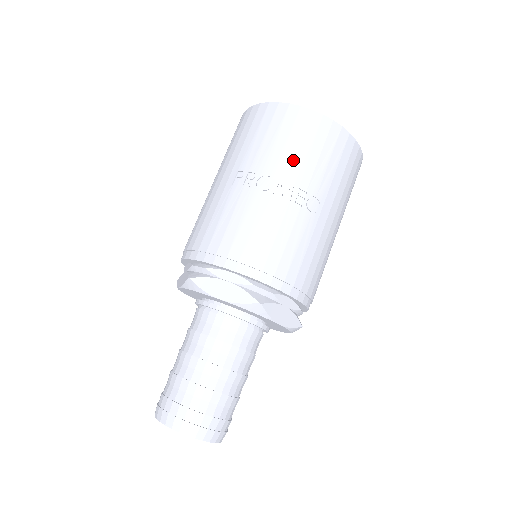
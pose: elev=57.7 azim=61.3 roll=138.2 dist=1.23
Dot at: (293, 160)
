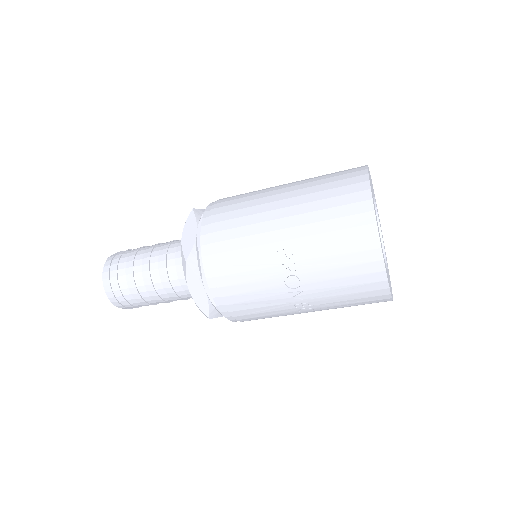
Dot at: (329, 290)
